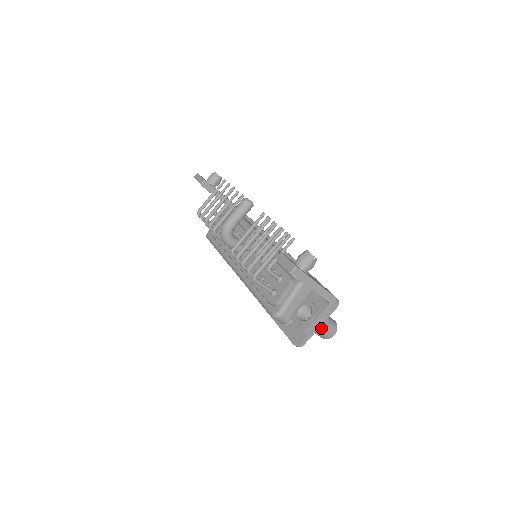
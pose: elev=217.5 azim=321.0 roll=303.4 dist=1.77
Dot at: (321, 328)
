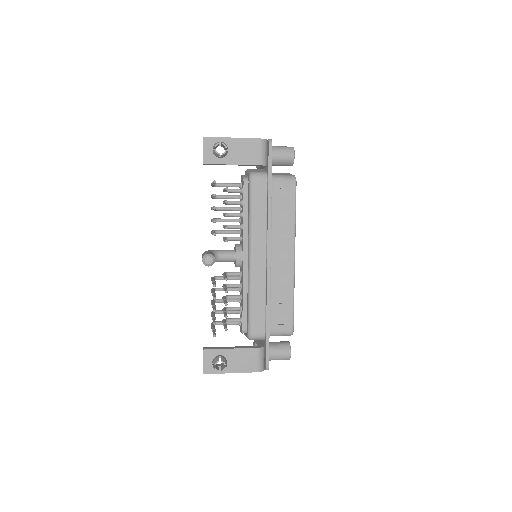
Dot at: occluded
